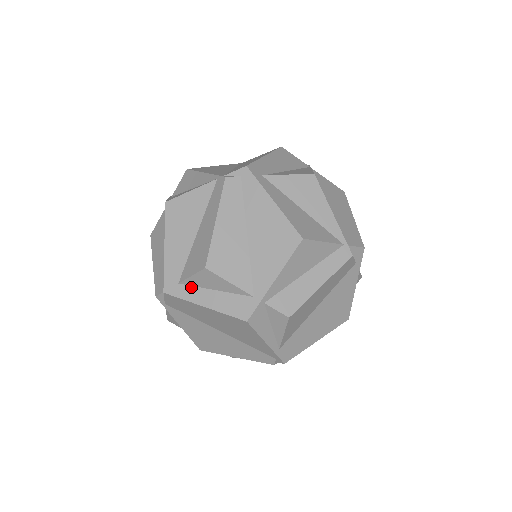
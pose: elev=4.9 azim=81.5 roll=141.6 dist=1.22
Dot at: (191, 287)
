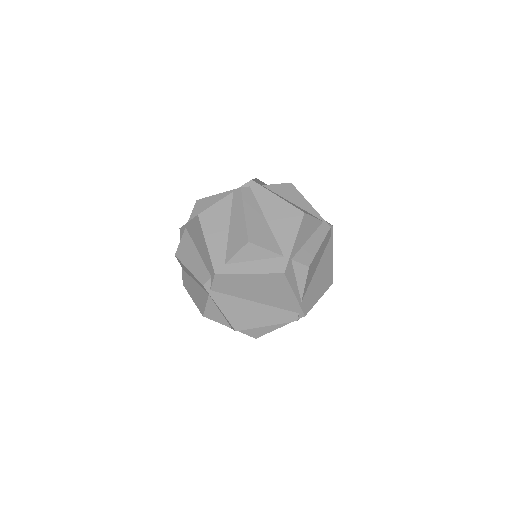
Dot at: (236, 264)
